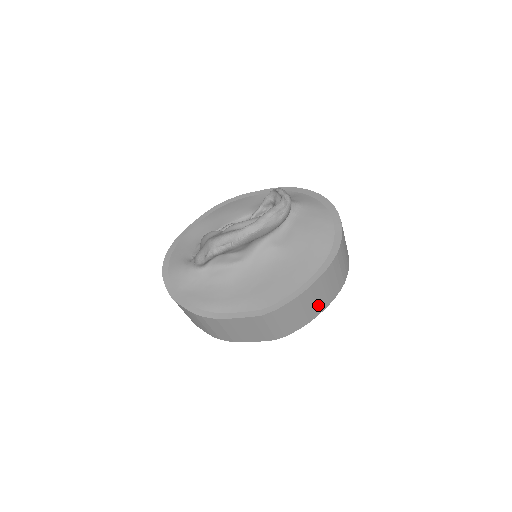
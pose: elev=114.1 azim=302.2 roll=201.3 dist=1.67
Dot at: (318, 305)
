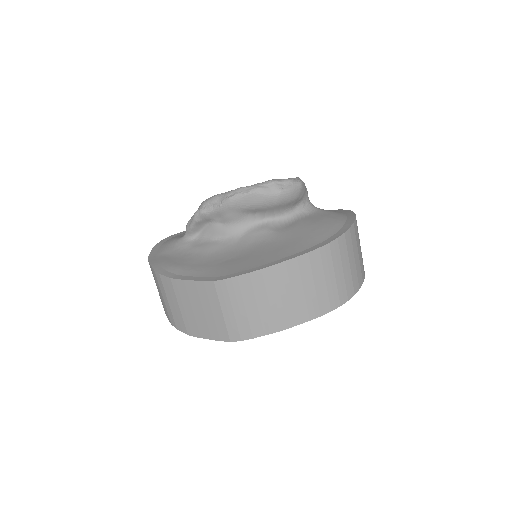
Dot at: (291, 308)
